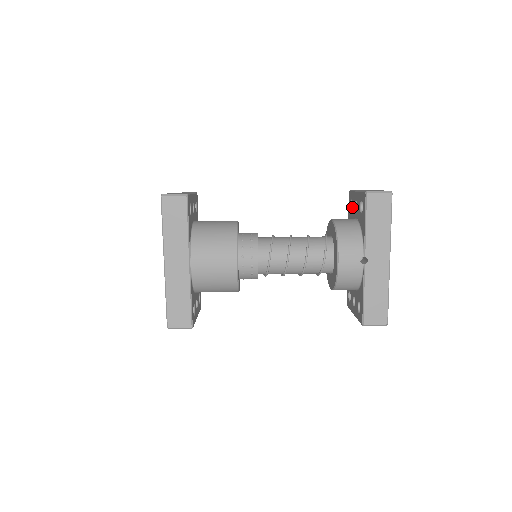
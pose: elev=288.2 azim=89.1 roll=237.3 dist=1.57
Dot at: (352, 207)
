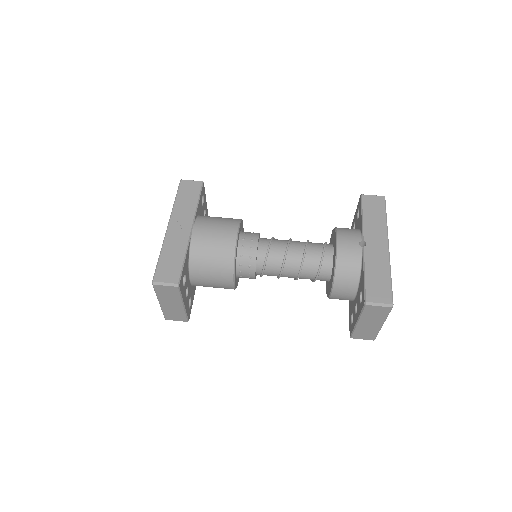
Dot at: occluded
